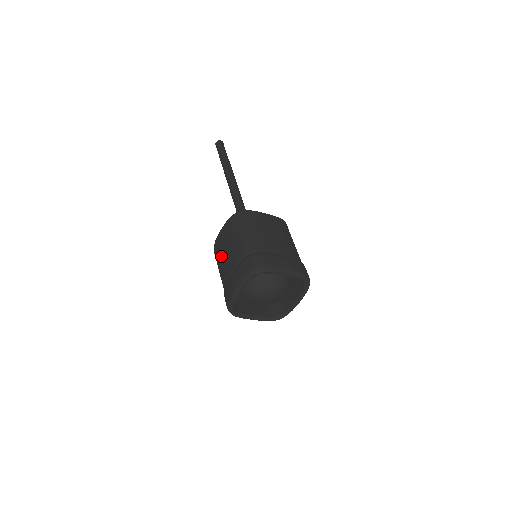
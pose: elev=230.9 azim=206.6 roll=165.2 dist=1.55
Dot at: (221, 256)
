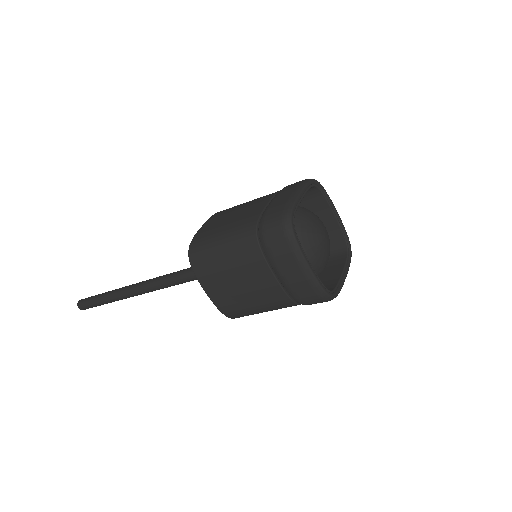
Dot at: (243, 297)
